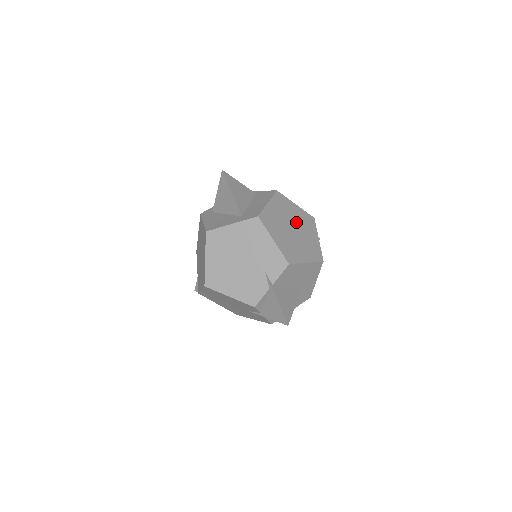
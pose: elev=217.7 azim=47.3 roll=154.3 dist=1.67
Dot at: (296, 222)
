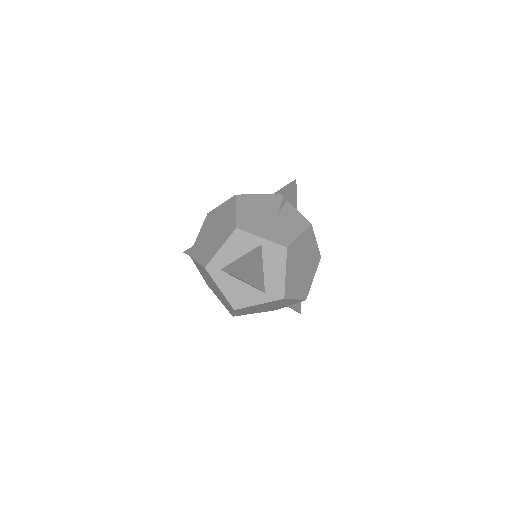
Dot at: (303, 254)
